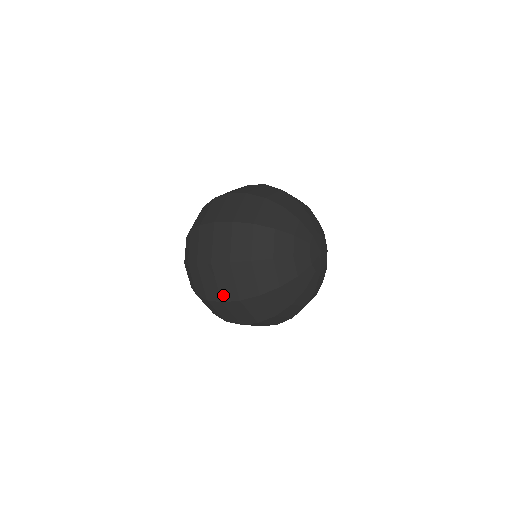
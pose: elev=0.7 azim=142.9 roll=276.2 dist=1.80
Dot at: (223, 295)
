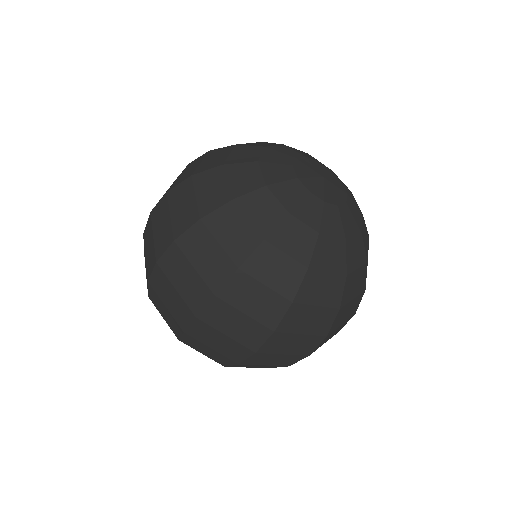
Dot at: (191, 303)
